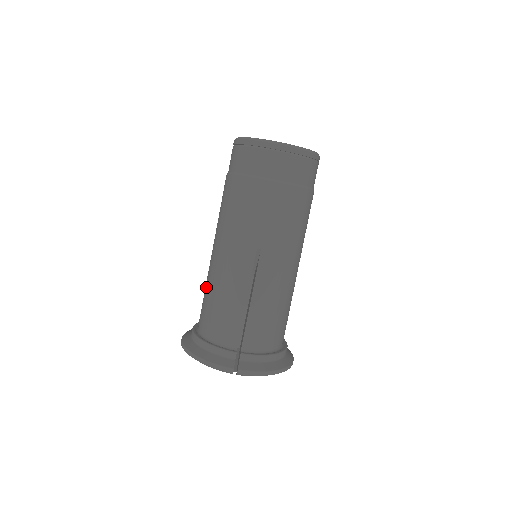
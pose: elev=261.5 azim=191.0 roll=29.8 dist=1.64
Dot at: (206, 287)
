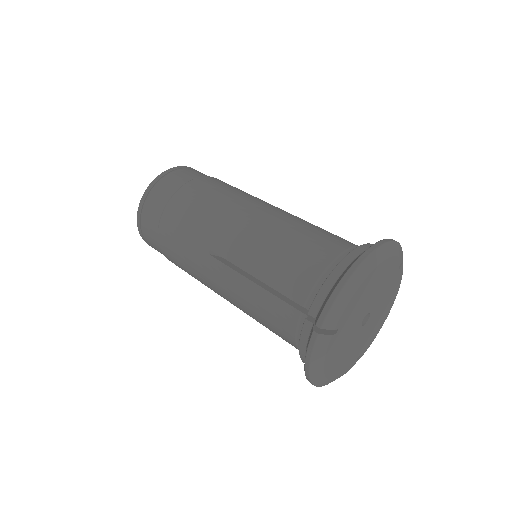
Dot at: (283, 240)
